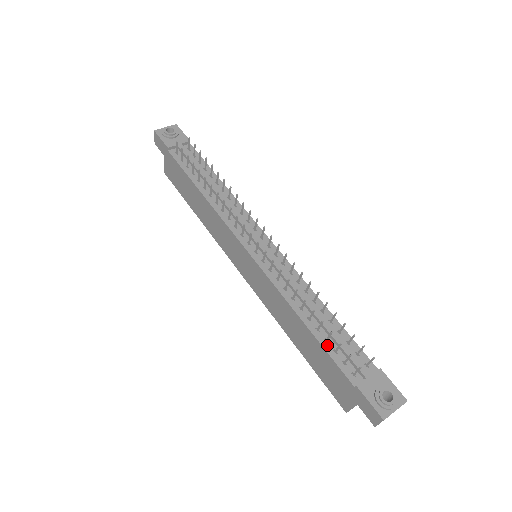
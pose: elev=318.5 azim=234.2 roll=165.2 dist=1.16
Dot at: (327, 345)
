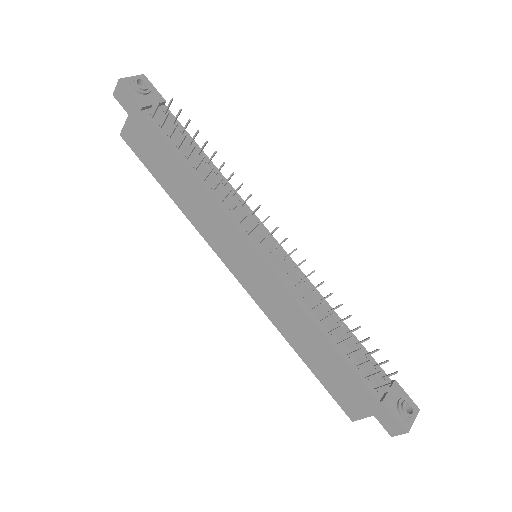
Dot at: (350, 360)
